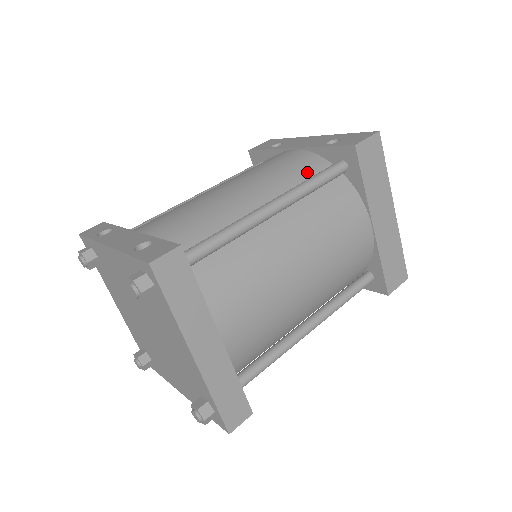
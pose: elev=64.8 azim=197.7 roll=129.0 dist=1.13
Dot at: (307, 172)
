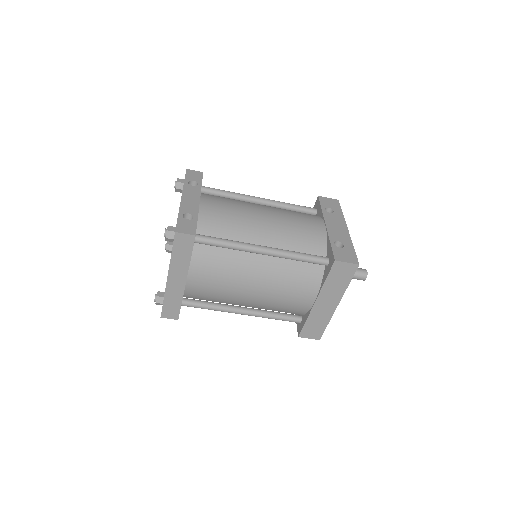
Dot at: (308, 247)
